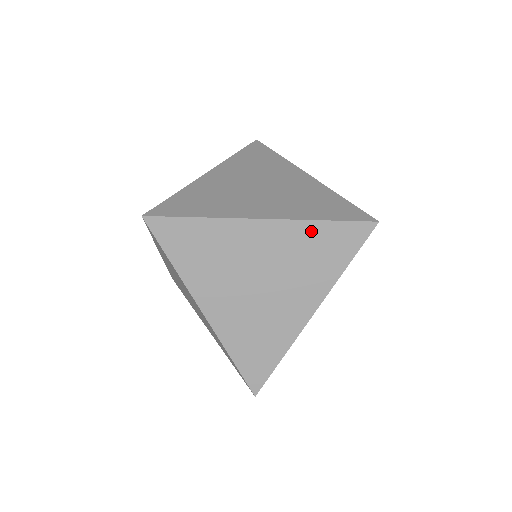
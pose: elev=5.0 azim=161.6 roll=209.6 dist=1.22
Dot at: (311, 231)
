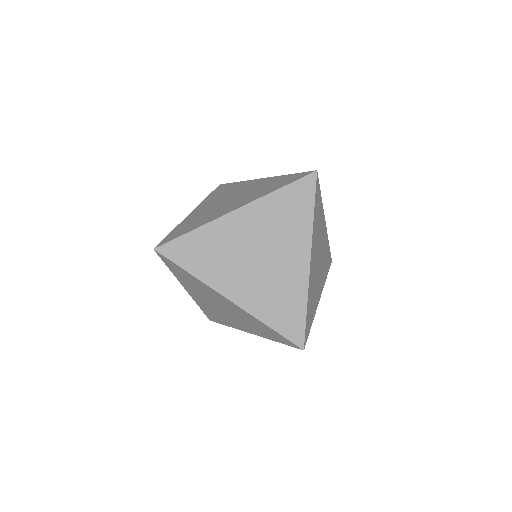
Dot at: (259, 322)
